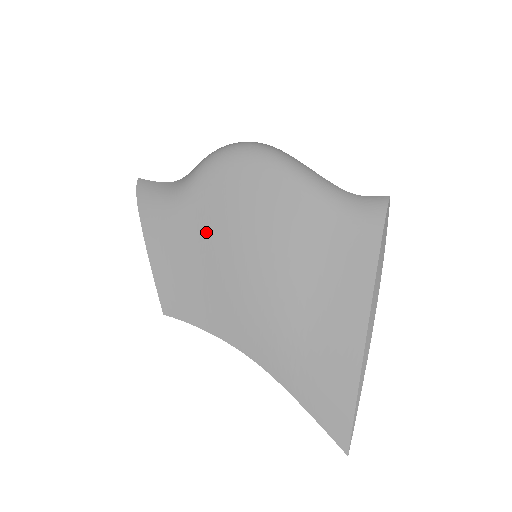
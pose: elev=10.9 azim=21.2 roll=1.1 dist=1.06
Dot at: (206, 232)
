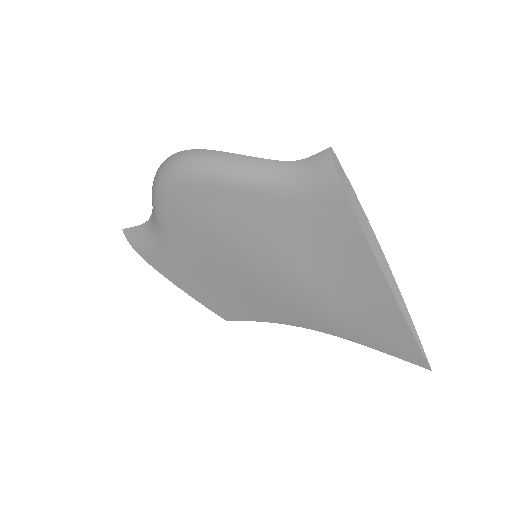
Dot at: (204, 258)
